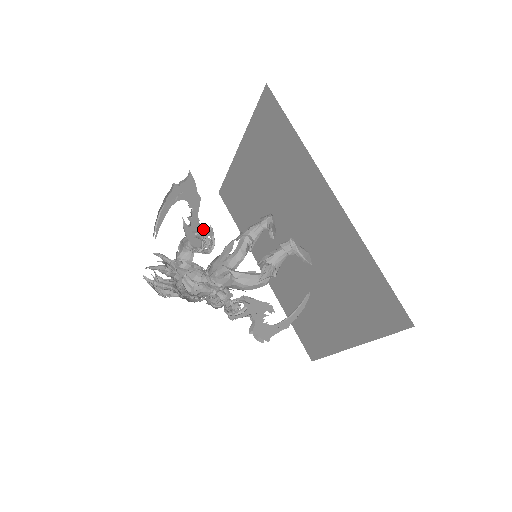
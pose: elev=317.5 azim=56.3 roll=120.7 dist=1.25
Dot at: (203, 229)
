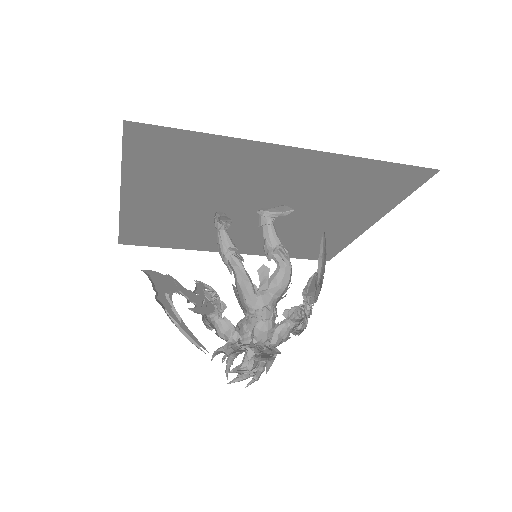
Dot at: (198, 292)
